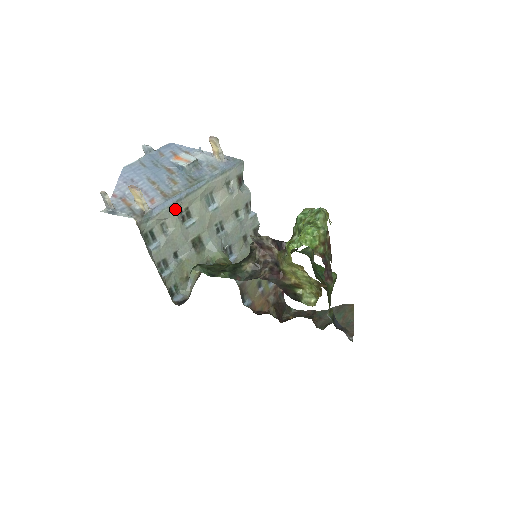
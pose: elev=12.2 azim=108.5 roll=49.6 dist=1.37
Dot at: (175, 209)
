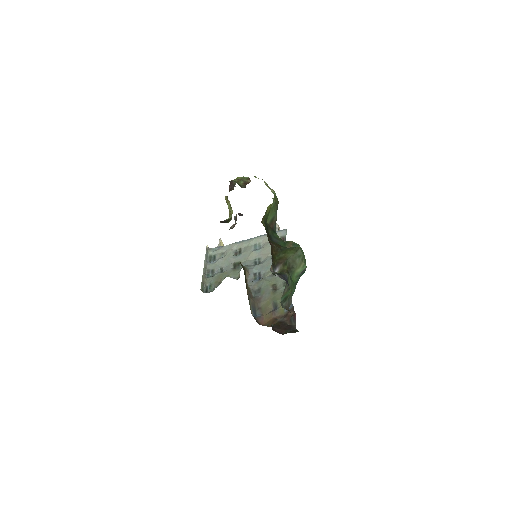
Dot at: (232, 246)
